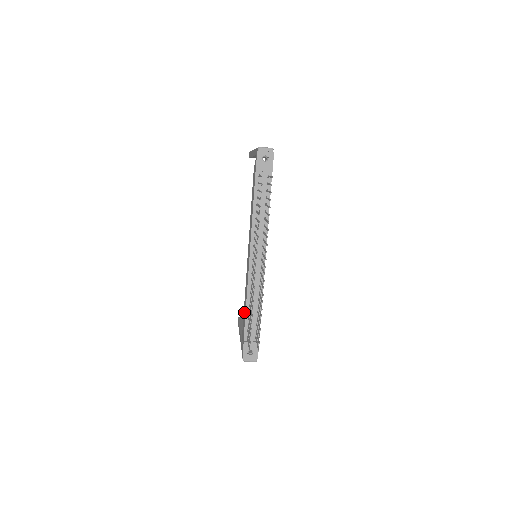
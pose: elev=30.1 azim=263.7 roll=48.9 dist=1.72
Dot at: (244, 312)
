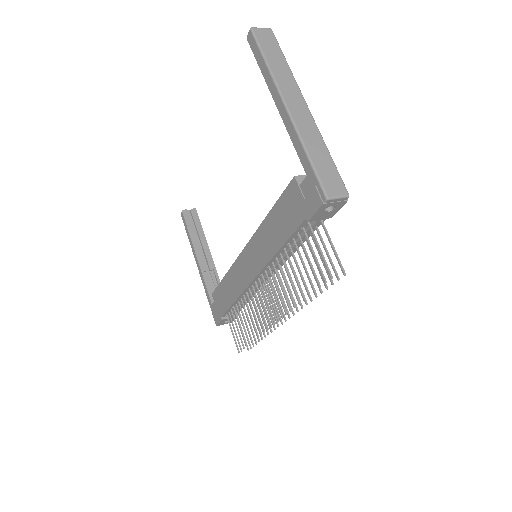
Dot at: (224, 292)
